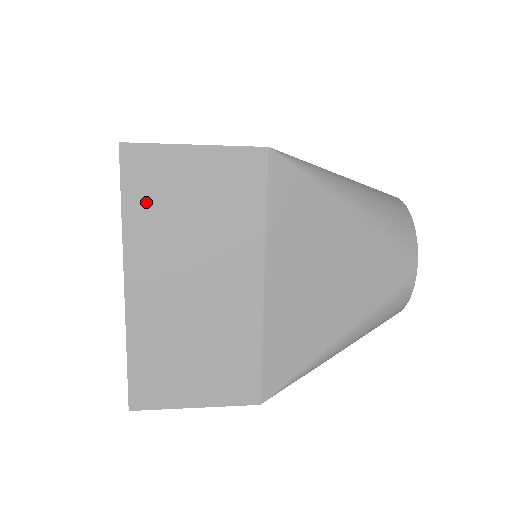
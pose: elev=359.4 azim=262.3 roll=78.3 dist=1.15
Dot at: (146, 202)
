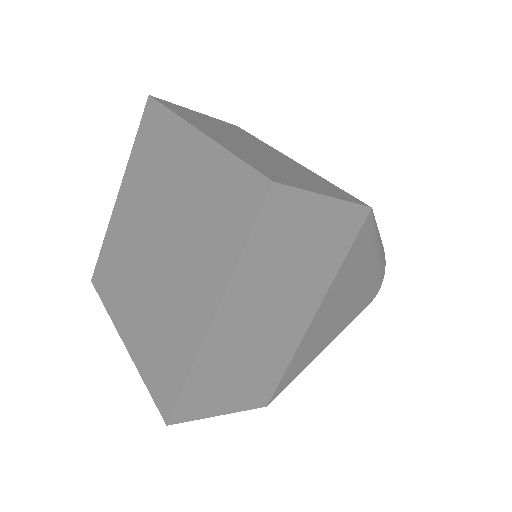
Dot at: (267, 242)
